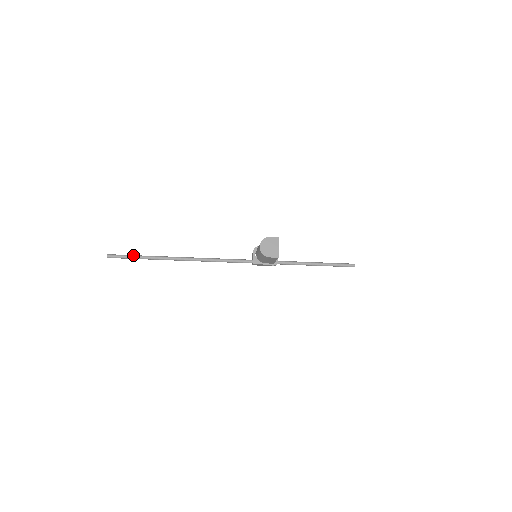
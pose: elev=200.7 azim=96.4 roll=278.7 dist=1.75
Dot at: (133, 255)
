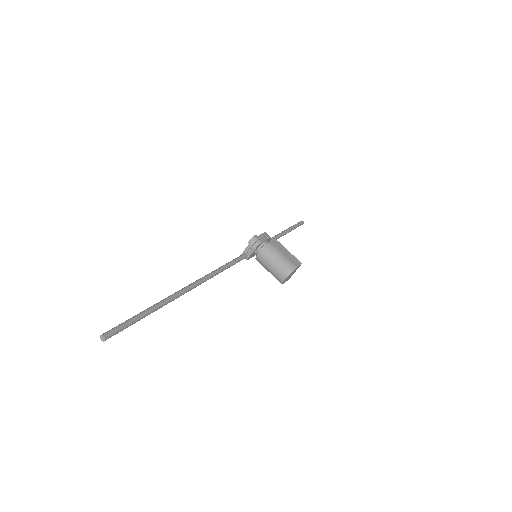
Dot at: (139, 318)
